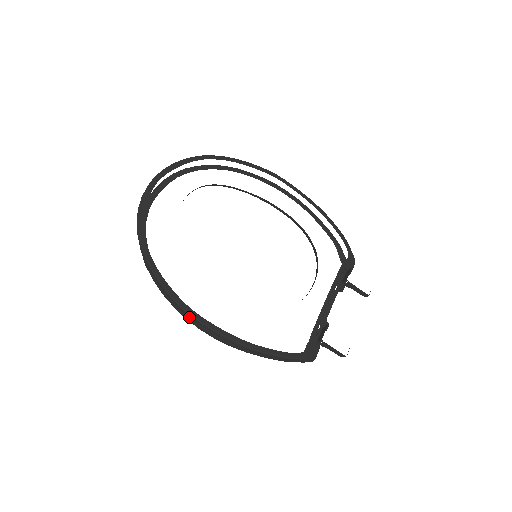
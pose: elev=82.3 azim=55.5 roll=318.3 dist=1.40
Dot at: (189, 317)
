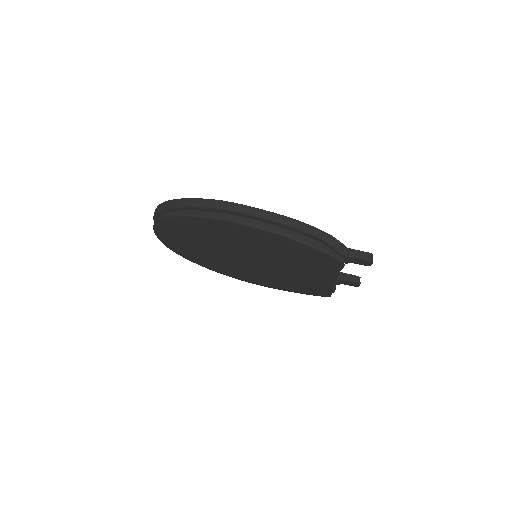
Dot at: (229, 208)
